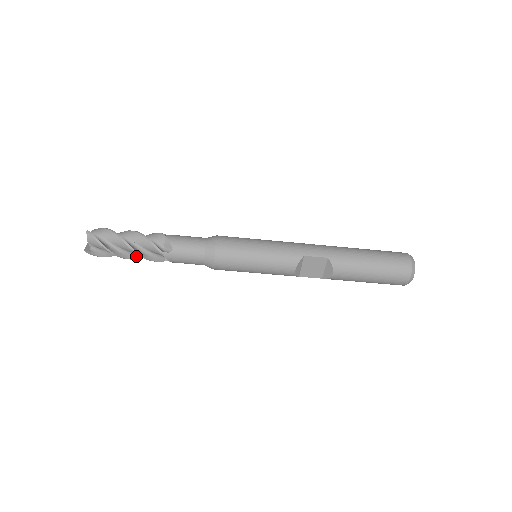
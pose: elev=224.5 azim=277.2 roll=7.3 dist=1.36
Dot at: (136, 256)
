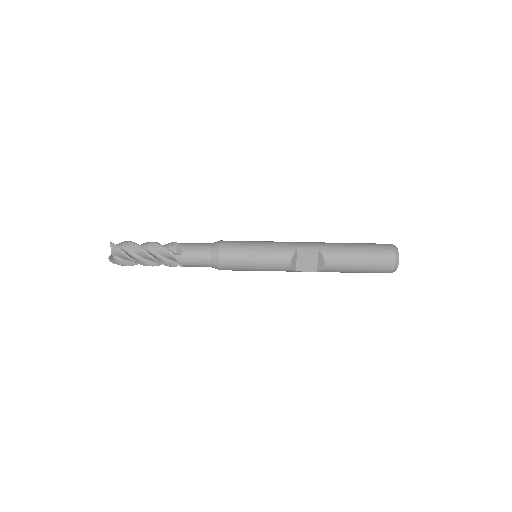
Dot at: (152, 264)
